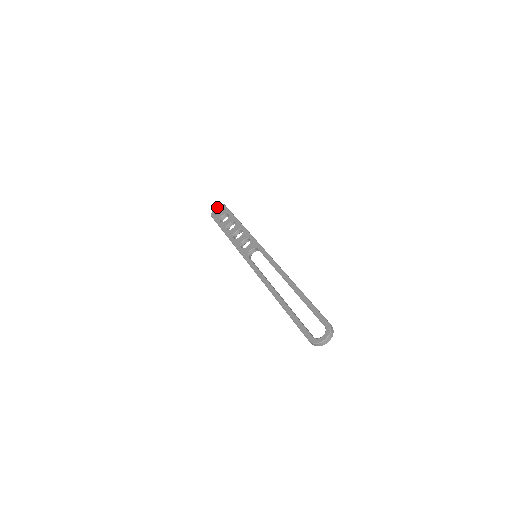
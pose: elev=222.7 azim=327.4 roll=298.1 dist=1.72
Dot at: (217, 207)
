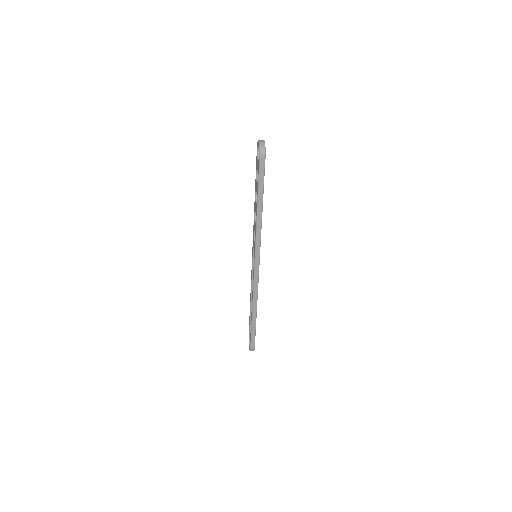
Dot at: occluded
